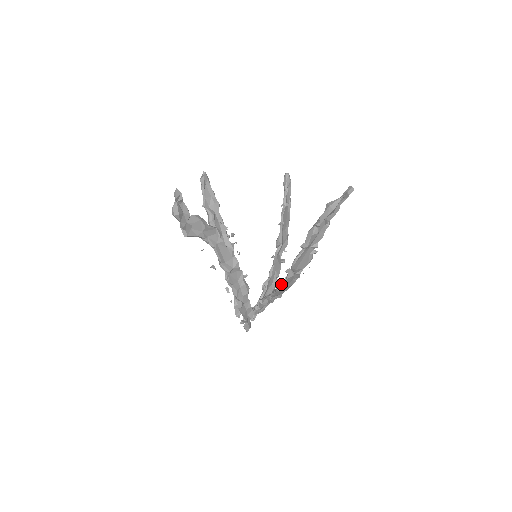
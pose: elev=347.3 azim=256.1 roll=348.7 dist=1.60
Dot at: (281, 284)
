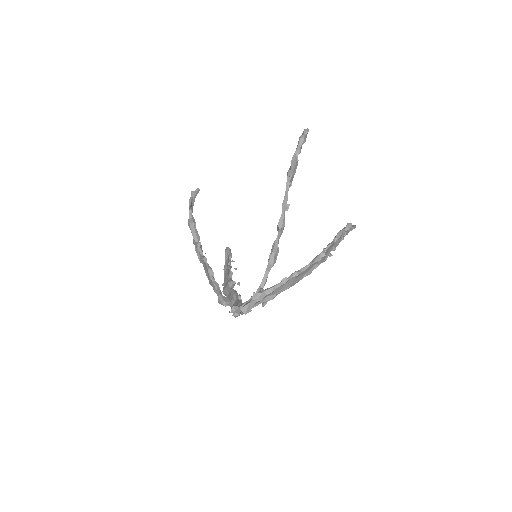
Dot at: (302, 269)
